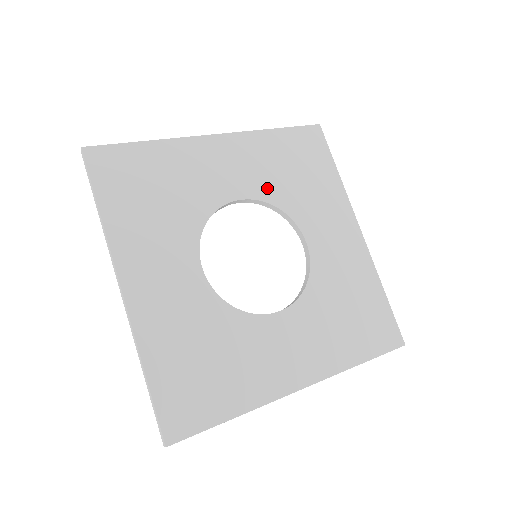
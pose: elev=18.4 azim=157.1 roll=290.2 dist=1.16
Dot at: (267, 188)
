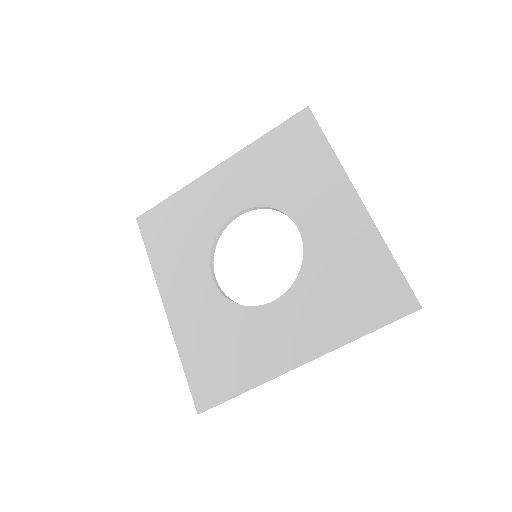
Dot at: (260, 193)
